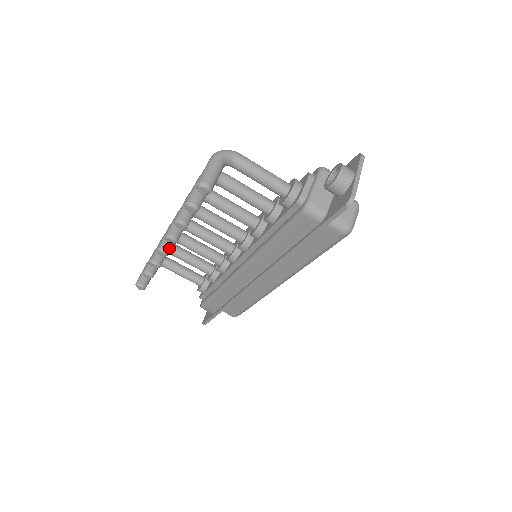
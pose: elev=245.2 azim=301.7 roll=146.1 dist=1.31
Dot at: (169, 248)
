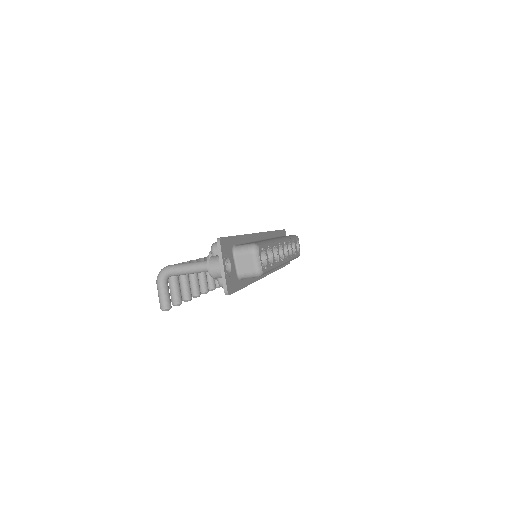
Dot at: (205, 289)
